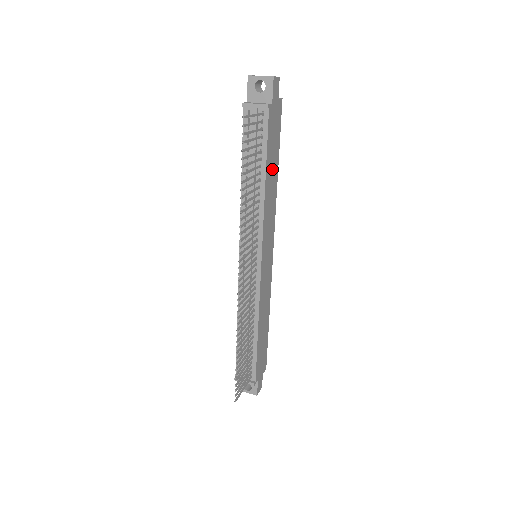
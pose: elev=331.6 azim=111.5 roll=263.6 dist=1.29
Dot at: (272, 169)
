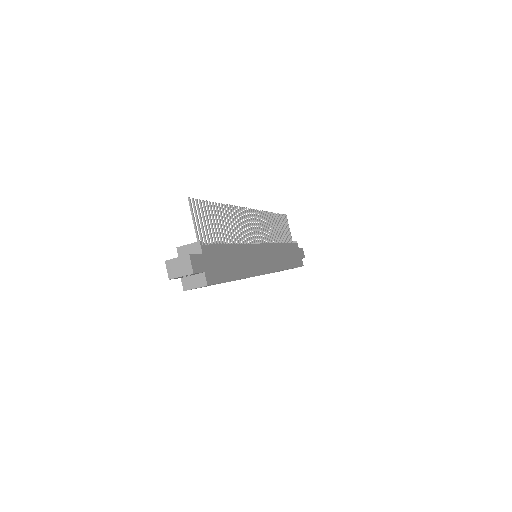
Dot at: (288, 256)
